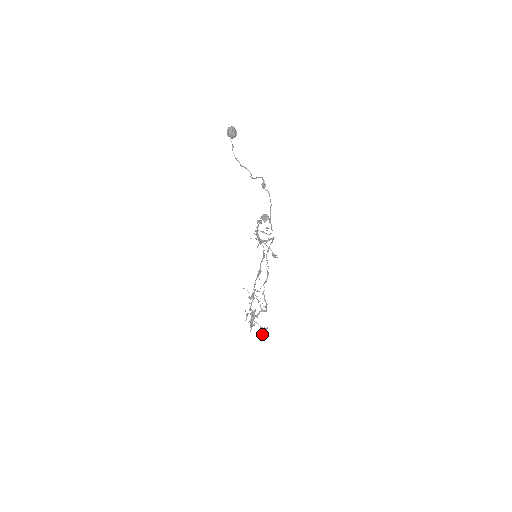
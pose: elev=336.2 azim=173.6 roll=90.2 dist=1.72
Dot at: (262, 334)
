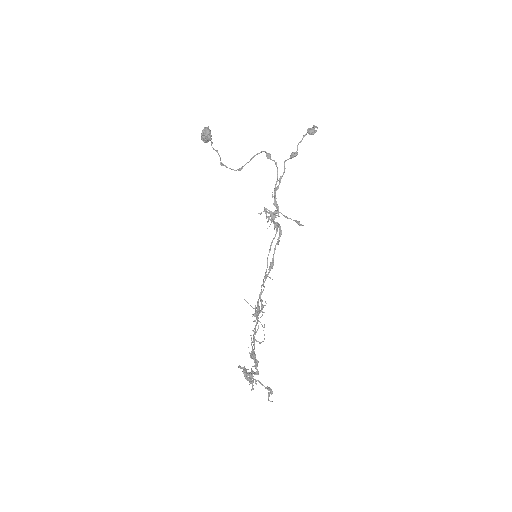
Dot at: (269, 394)
